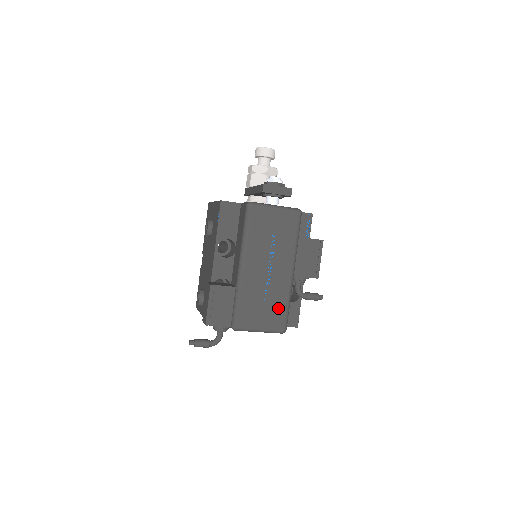
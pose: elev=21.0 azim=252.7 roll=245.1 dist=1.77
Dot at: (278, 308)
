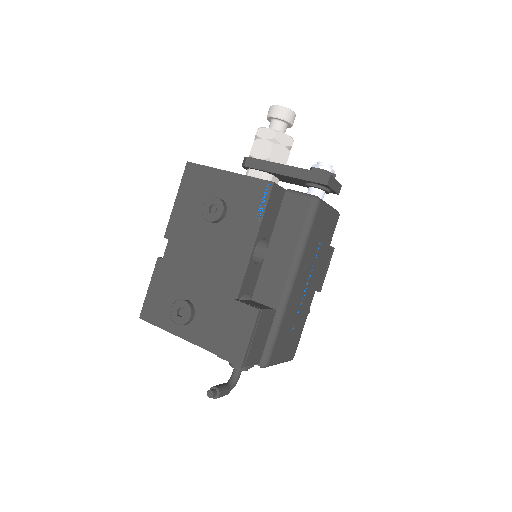
Dot at: (298, 332)
